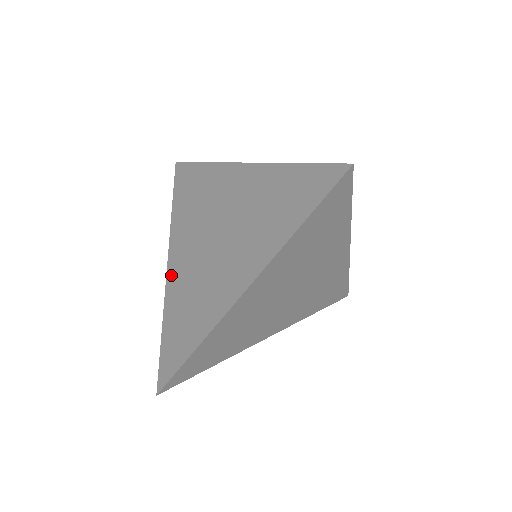
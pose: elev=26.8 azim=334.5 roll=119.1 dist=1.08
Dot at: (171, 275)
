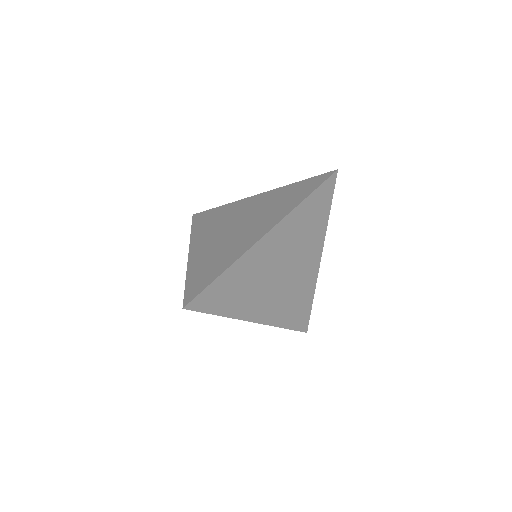
Dot at: (194, 255)
